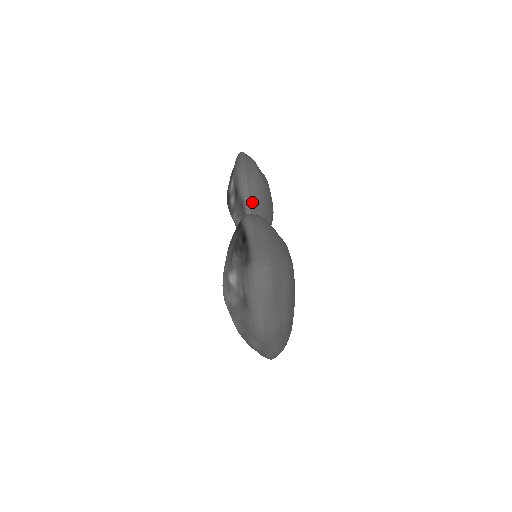
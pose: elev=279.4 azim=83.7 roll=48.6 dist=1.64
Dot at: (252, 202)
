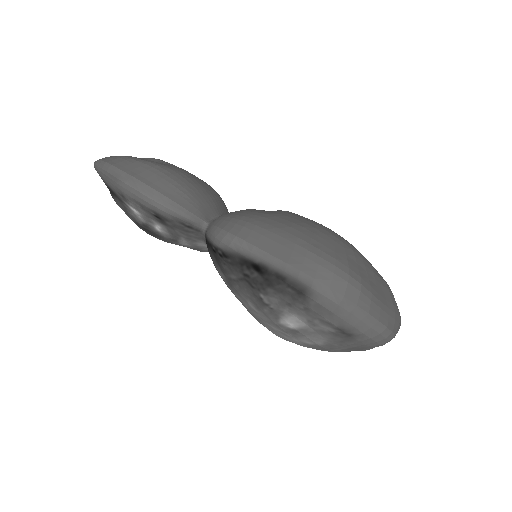
Dot at: (192, 209)
